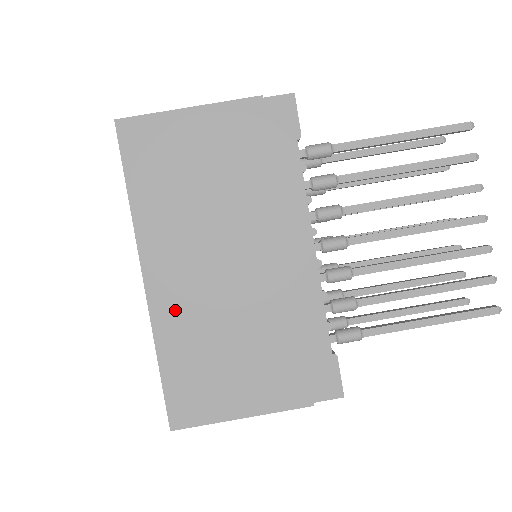
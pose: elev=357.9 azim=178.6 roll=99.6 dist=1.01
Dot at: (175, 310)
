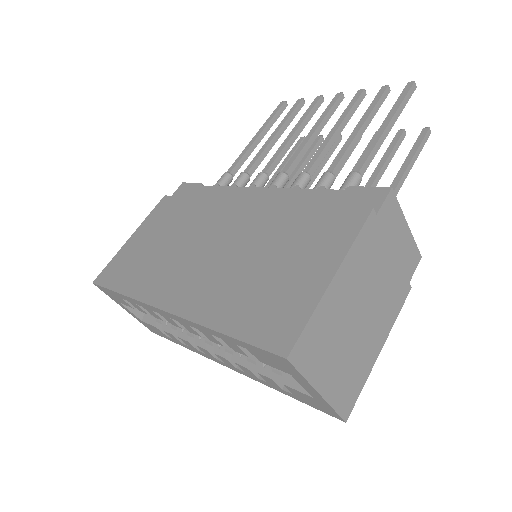
Dot at: (203, 297)
